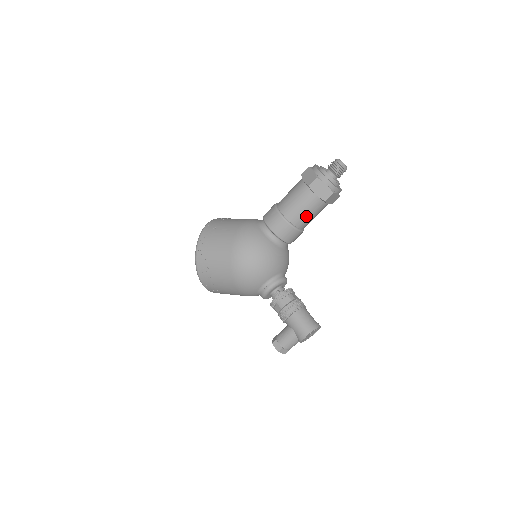
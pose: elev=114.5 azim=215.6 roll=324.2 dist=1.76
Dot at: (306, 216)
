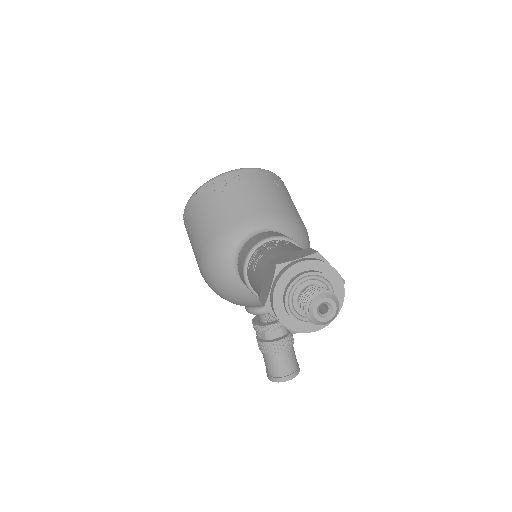
Dot at: occluded
